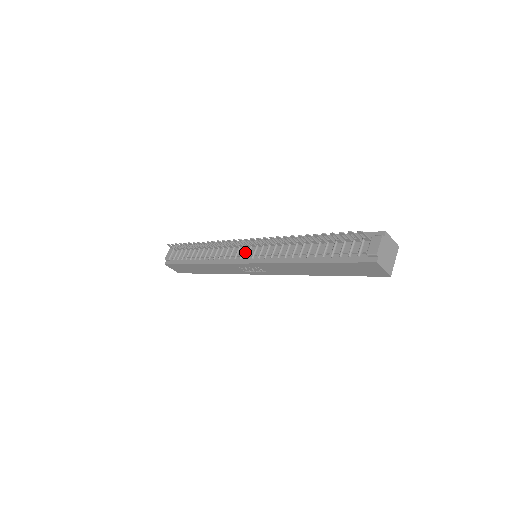
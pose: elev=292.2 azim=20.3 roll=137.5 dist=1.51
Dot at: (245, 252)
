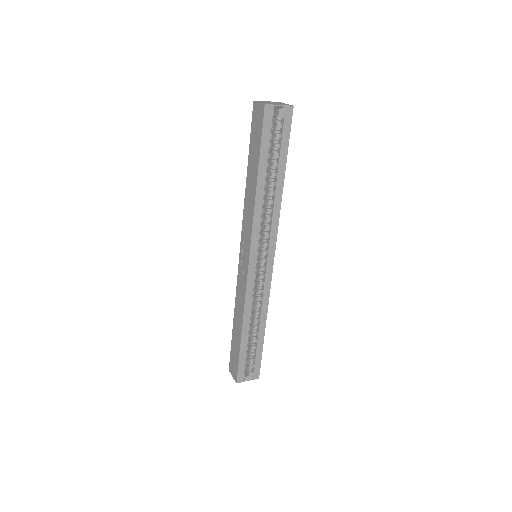
Dot at: occluded
